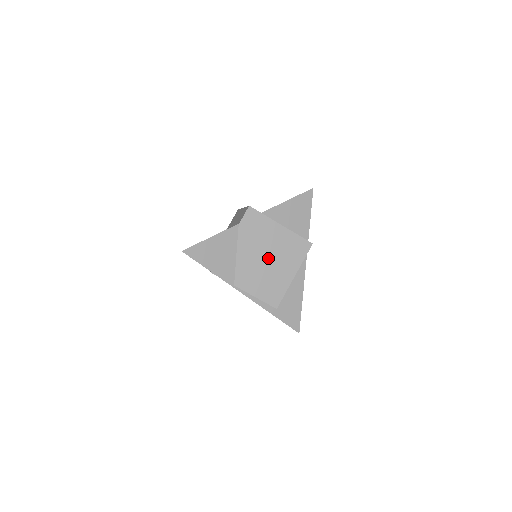
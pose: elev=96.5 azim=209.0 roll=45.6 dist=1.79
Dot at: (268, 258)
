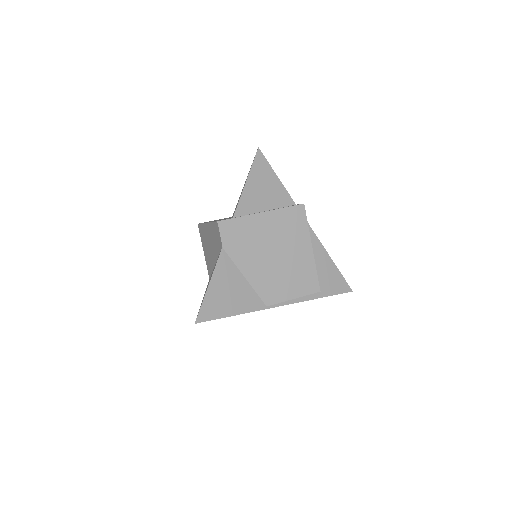
Dot at: (275, 254)
